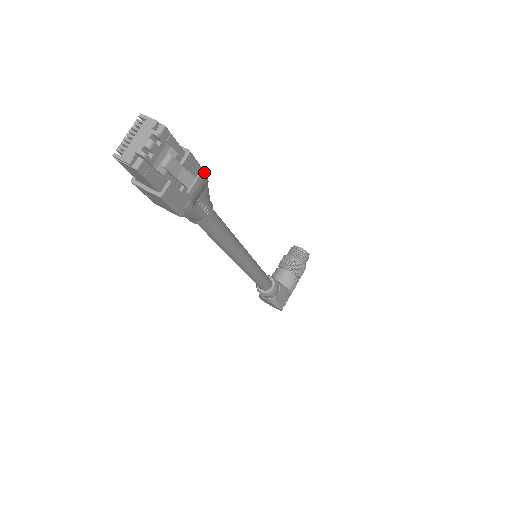
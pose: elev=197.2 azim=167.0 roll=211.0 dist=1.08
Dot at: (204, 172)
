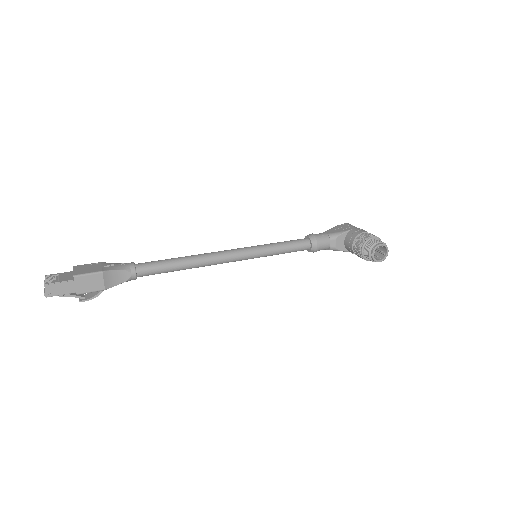
Dot at: (100, 291)
